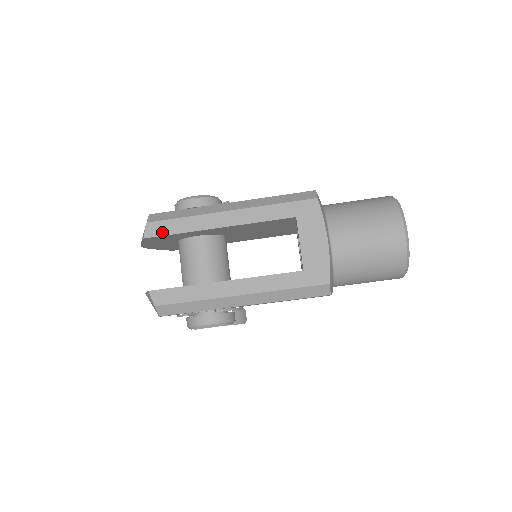
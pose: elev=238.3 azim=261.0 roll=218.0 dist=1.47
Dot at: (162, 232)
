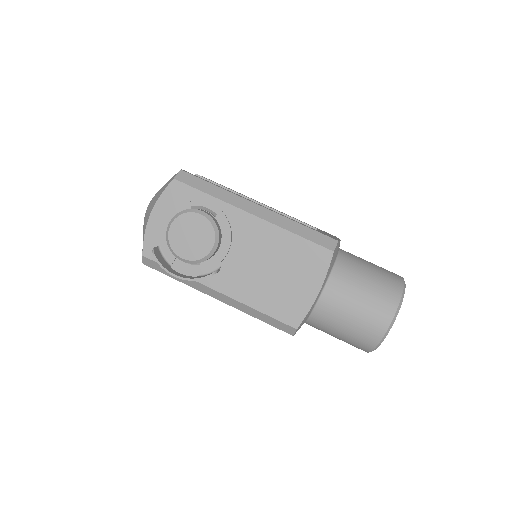
Dot at: (212, 181)
